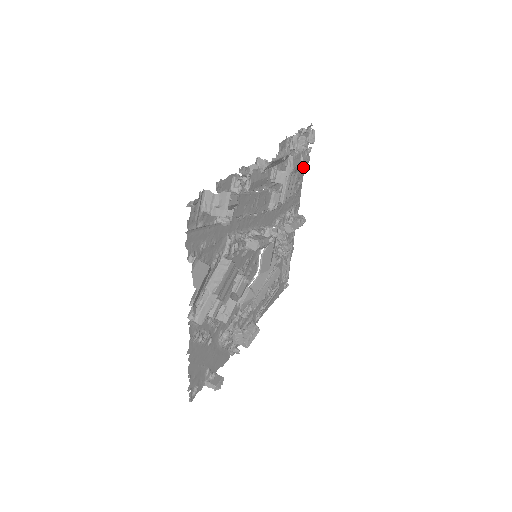
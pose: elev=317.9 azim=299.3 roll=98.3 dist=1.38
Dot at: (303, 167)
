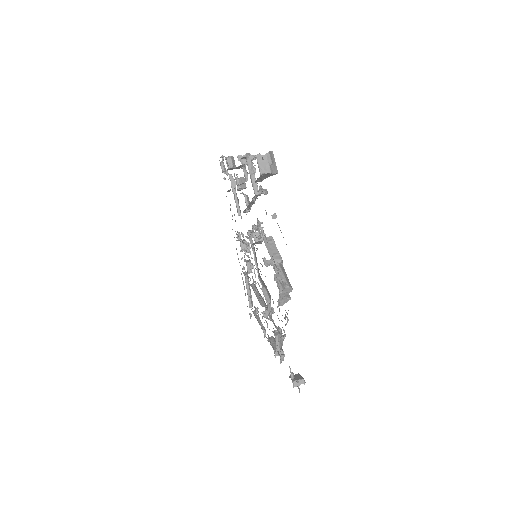
Dot at: occluded
